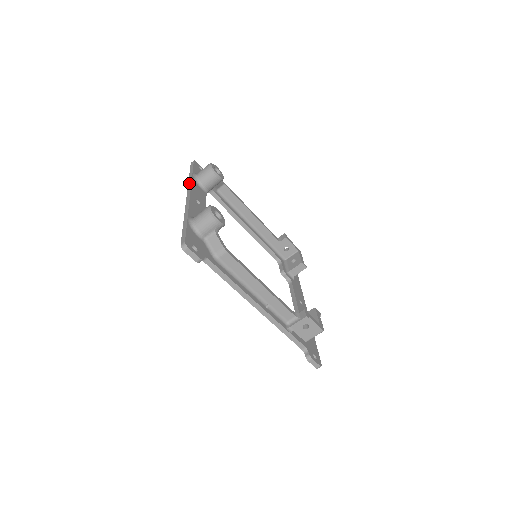
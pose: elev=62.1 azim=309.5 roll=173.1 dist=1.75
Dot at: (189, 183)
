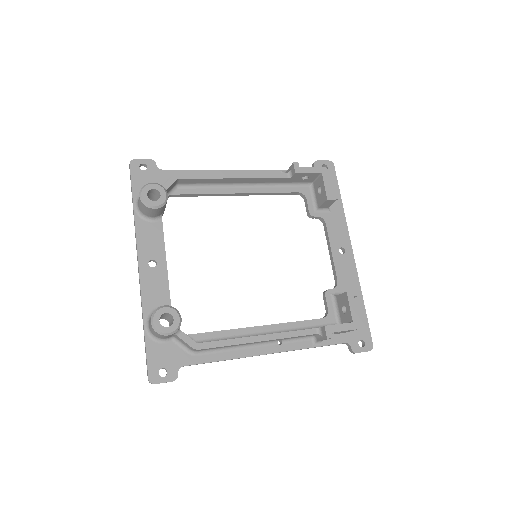
Dot at: occluded
